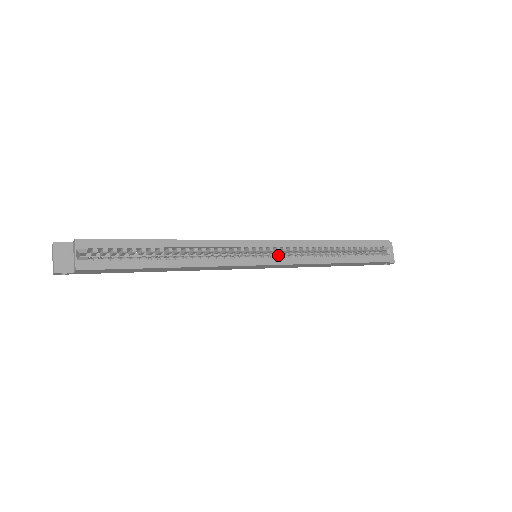
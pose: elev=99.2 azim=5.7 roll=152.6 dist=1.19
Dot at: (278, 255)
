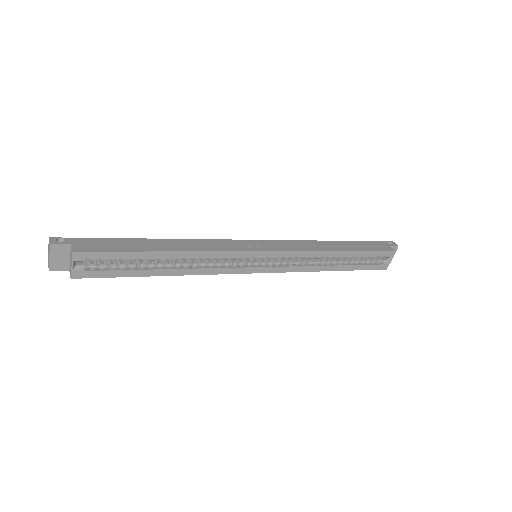
Dot at: (277, 263)
